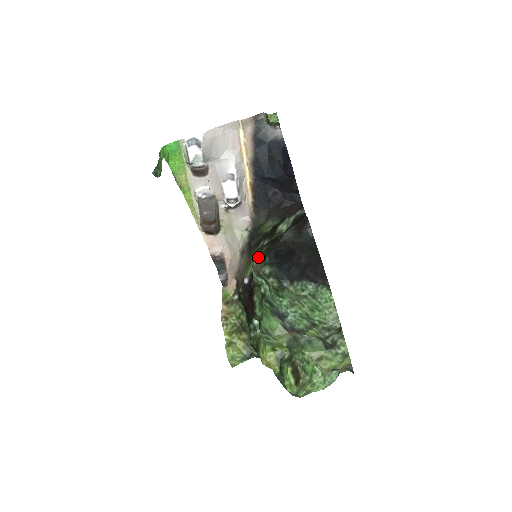
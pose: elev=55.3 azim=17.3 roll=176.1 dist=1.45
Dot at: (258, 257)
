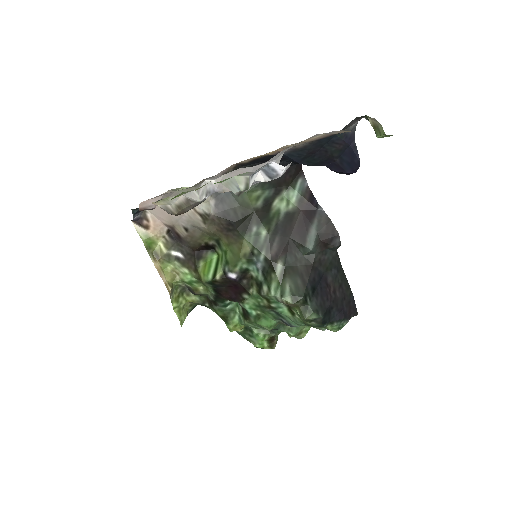
Dot at: (298, 298)
